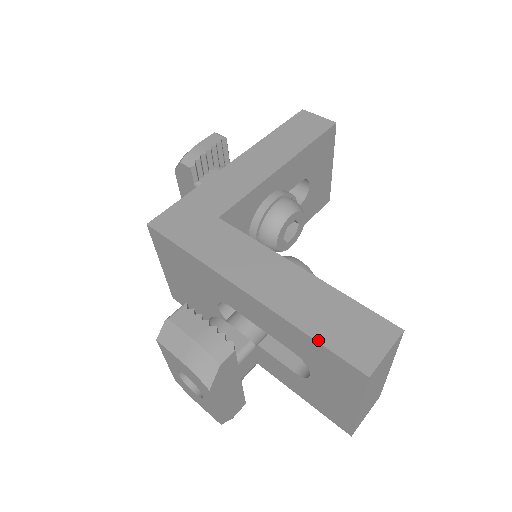
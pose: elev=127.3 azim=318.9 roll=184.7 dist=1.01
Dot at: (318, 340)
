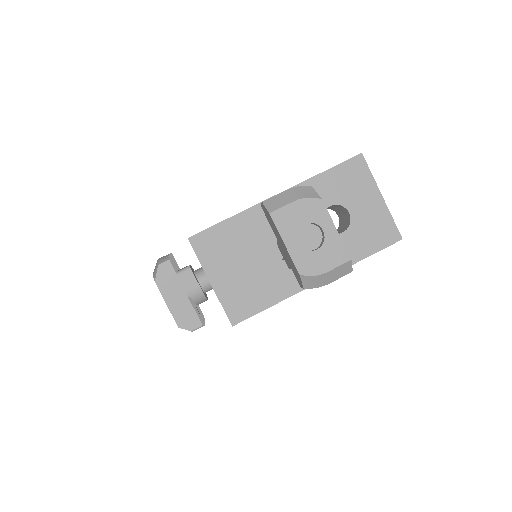
Dot at: (330, 168)
